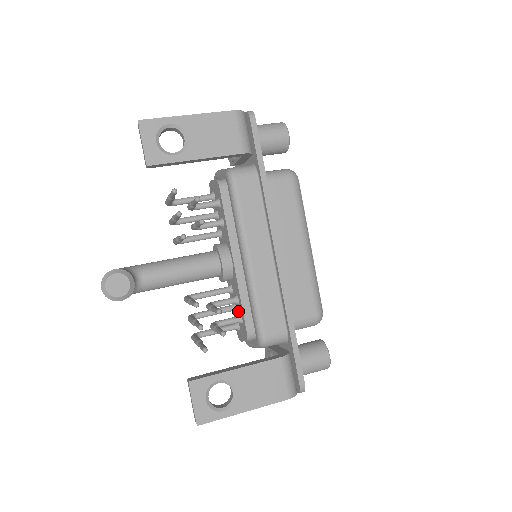
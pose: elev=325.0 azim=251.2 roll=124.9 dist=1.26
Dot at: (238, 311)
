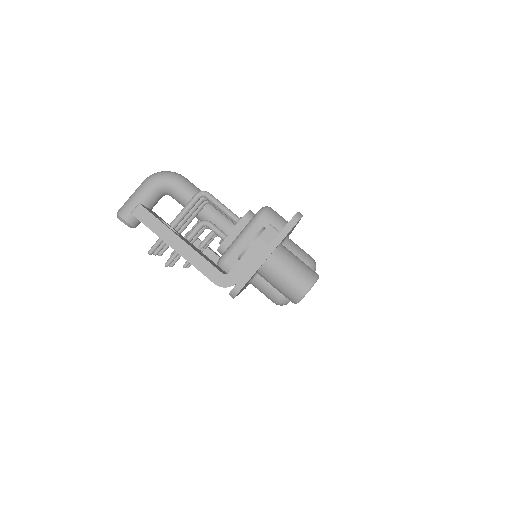
Dot at: occluded
